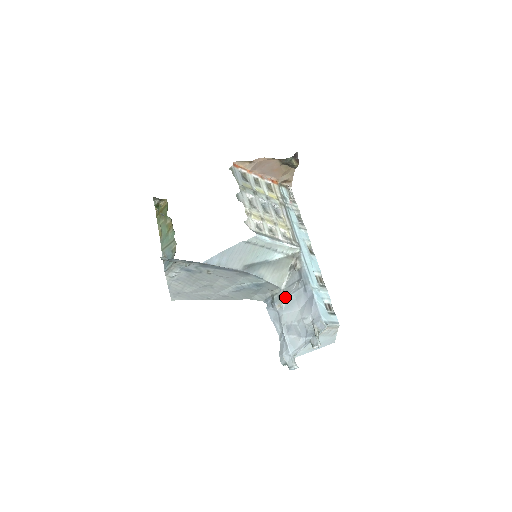
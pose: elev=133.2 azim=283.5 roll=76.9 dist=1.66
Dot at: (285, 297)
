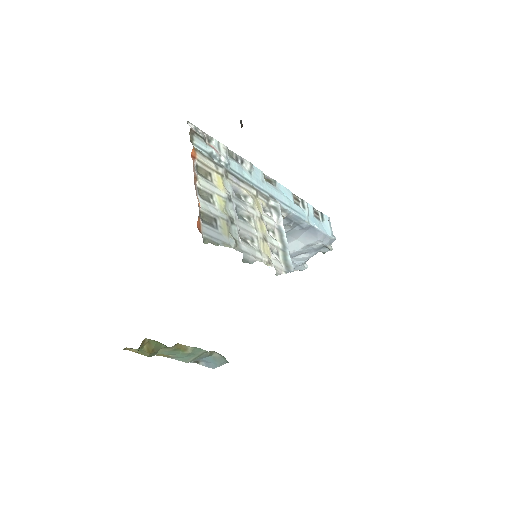
Dot at: occluded
